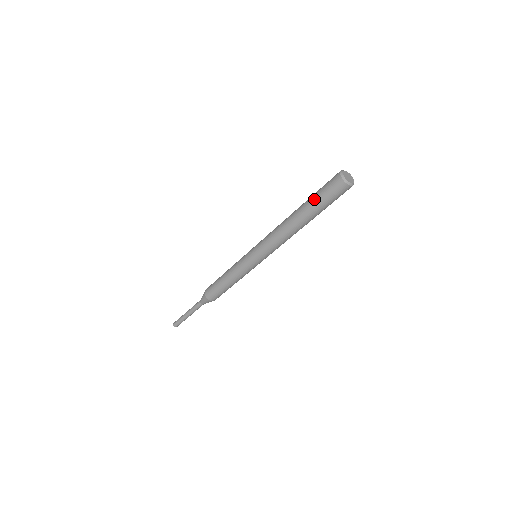
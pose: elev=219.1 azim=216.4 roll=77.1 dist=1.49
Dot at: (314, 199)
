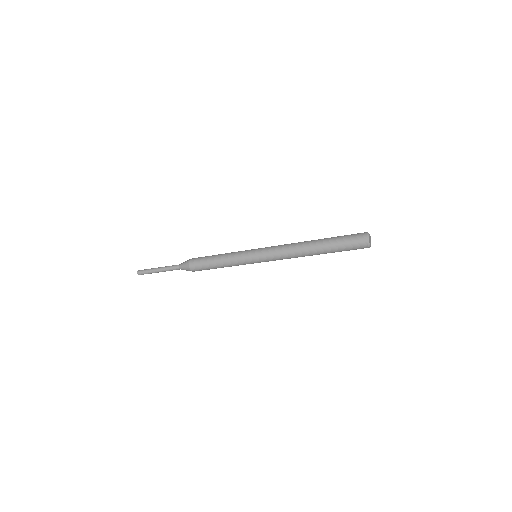
Dot at: (336, 245)
